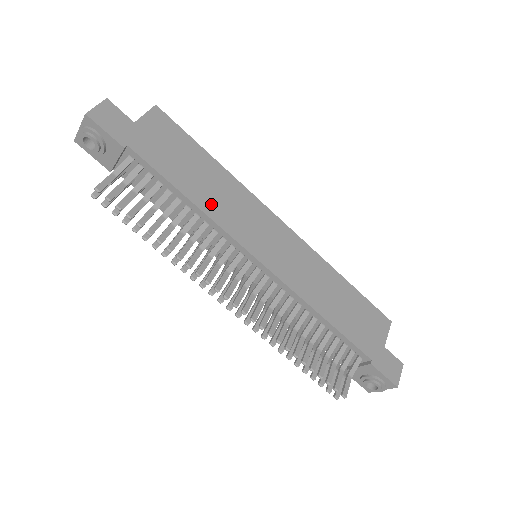
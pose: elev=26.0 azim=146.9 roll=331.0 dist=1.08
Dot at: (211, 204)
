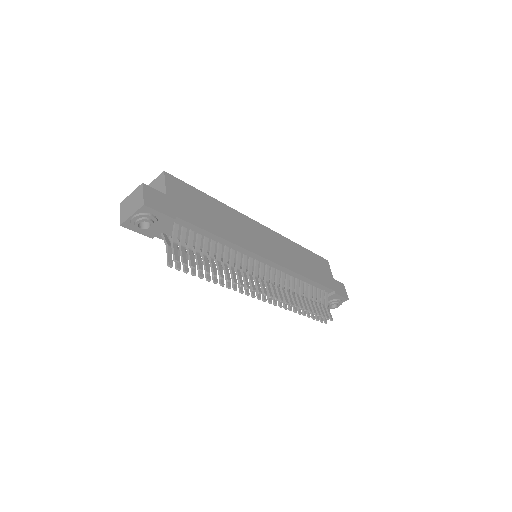
Dot at: (232, 234)
